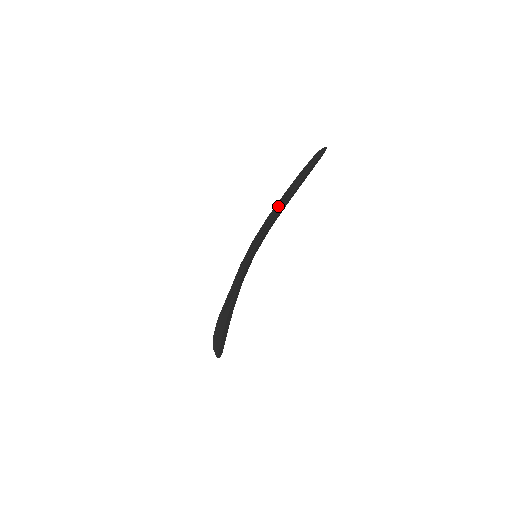
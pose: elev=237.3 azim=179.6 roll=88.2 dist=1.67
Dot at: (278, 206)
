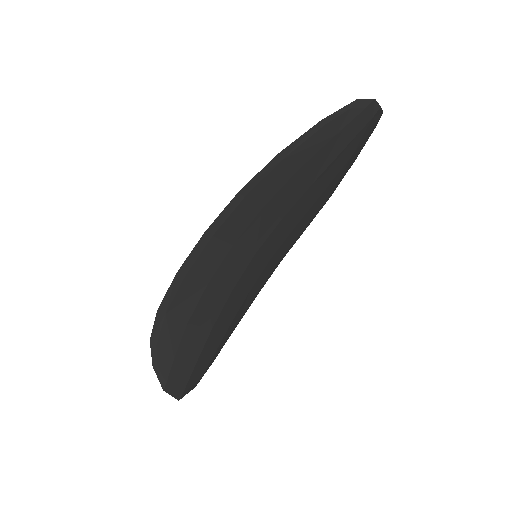
Dot at: occluded
